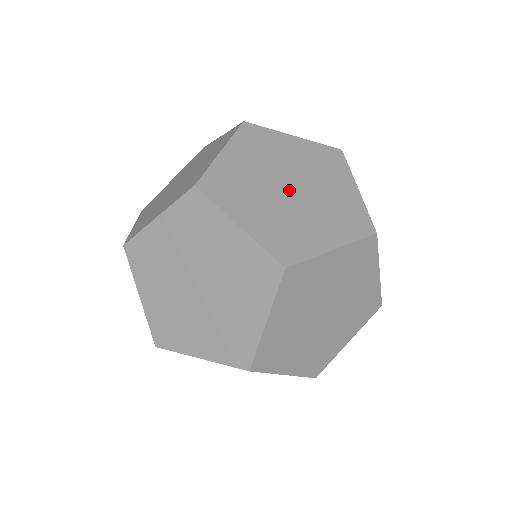
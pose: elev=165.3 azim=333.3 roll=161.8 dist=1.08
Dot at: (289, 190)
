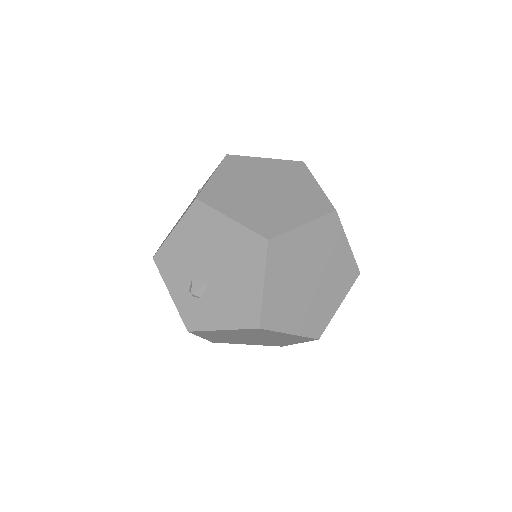
Dot at: occluded
